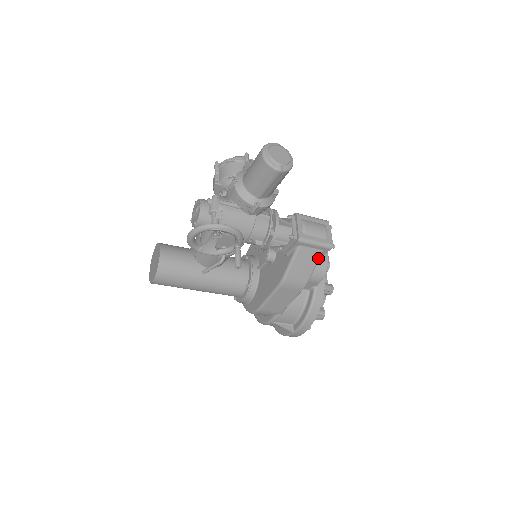
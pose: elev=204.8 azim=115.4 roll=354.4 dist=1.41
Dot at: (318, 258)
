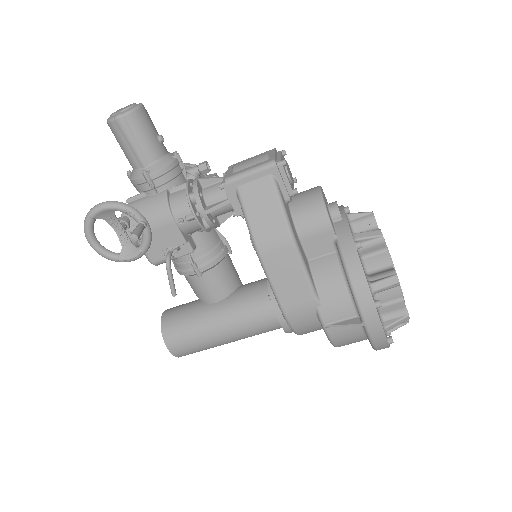
Dot at: (274, 188)
